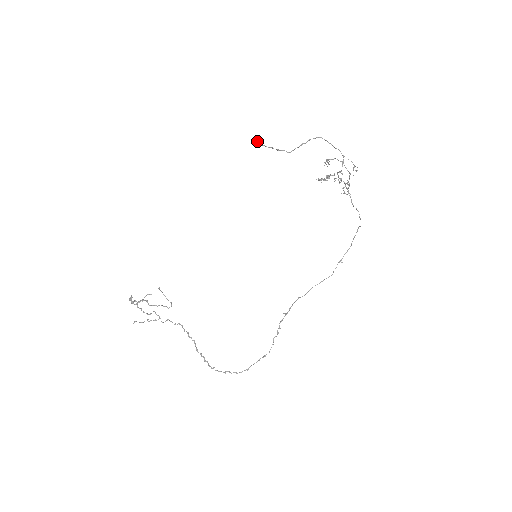
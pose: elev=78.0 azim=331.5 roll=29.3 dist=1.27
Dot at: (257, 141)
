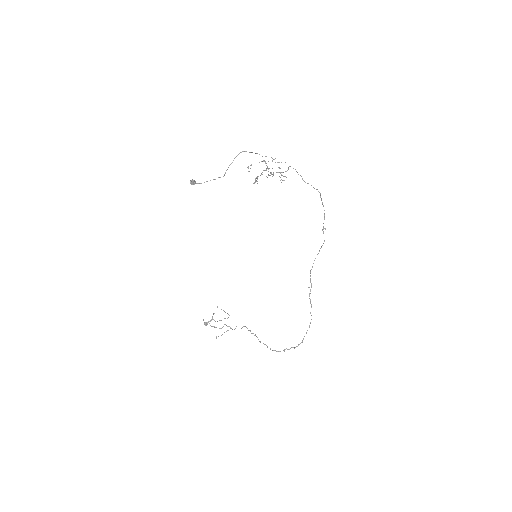
Dot at: (192, 184)
